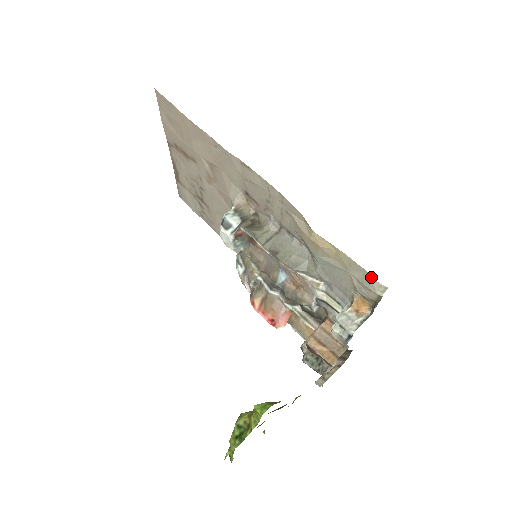
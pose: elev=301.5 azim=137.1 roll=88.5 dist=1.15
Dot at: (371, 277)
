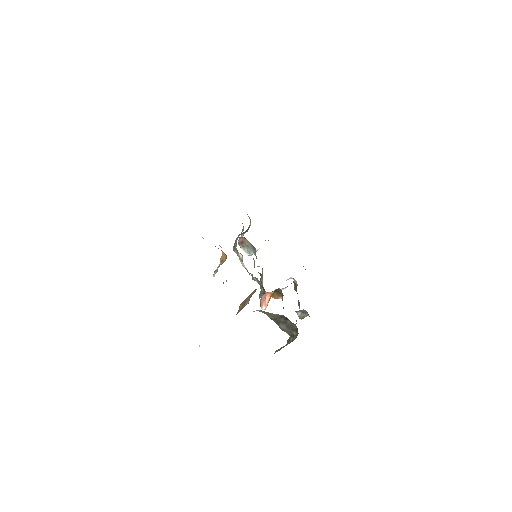
Dot at: occluded
